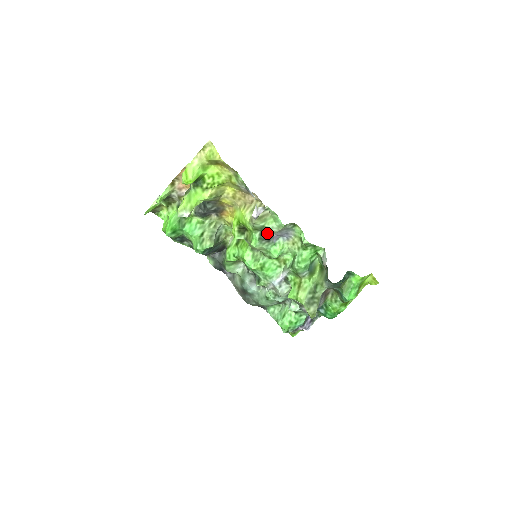
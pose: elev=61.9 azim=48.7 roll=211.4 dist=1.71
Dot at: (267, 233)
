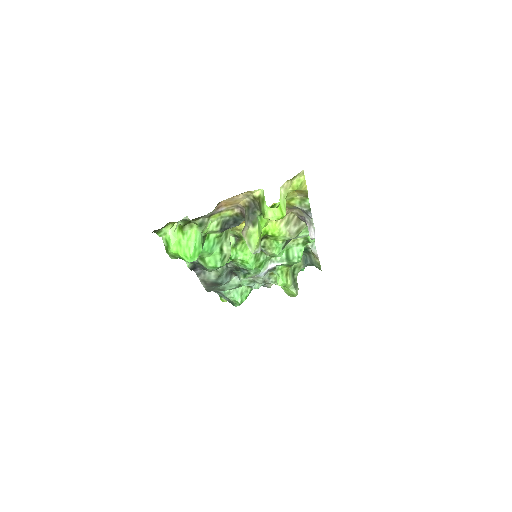
Dot at: (290, 240)
